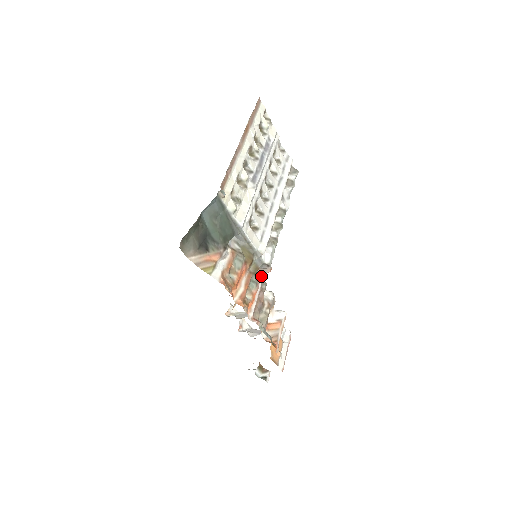
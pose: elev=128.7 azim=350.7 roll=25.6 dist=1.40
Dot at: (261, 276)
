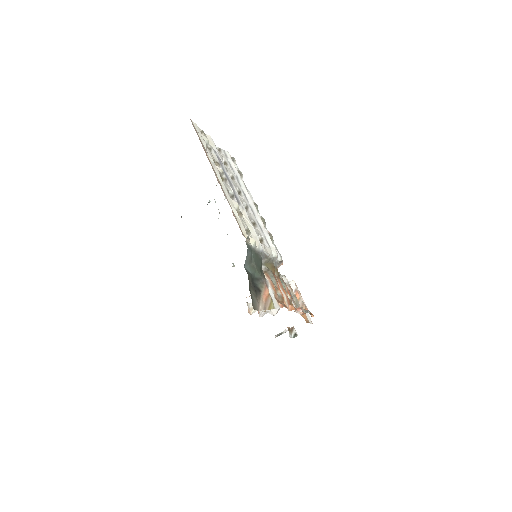
Dot at: occluded
